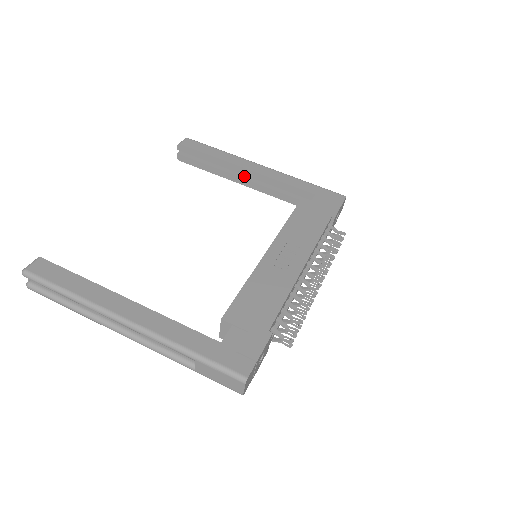
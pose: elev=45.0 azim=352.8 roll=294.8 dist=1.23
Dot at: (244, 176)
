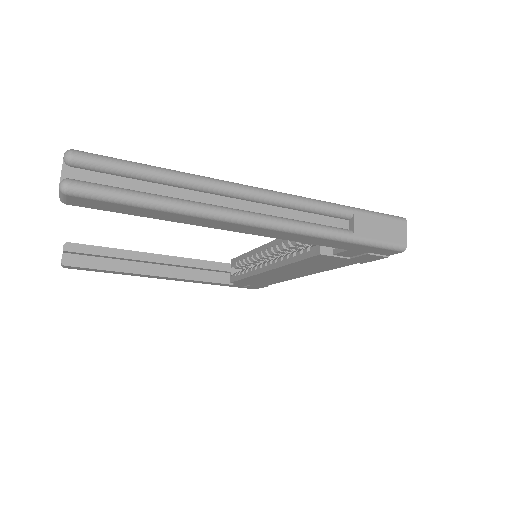
Dot at: (153, 267)
